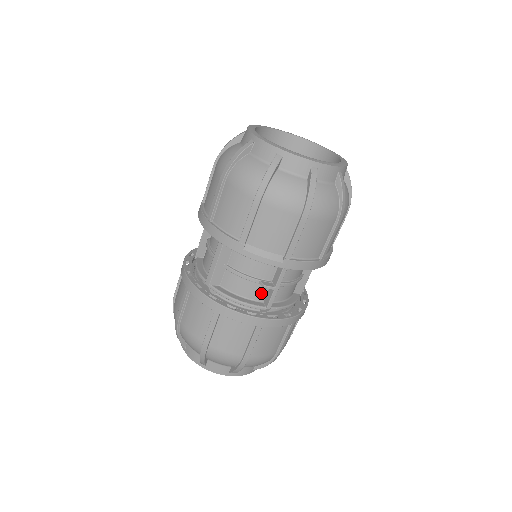
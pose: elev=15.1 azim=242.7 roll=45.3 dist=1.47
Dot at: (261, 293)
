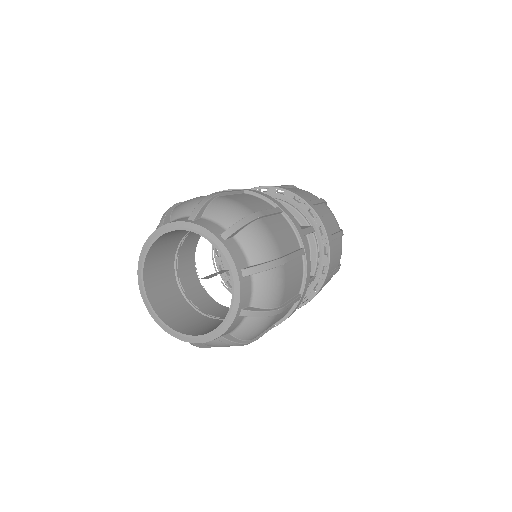
Dot at: occluded
